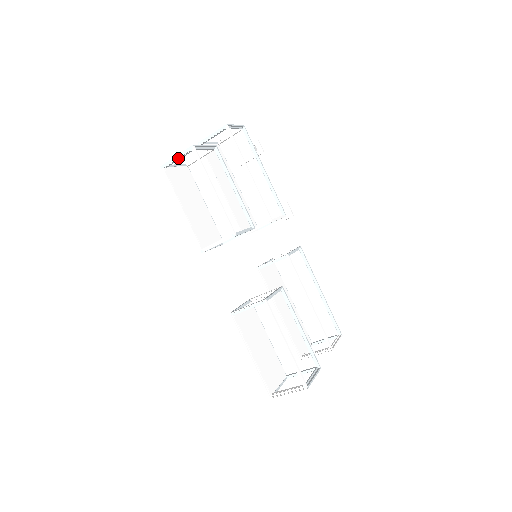
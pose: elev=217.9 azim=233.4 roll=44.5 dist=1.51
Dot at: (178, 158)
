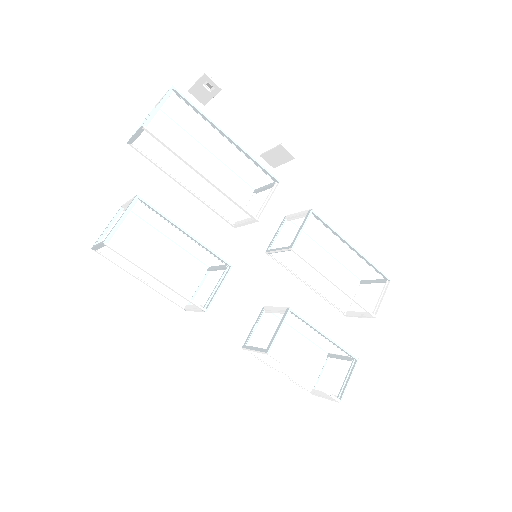
Dot at: (100, 247)
